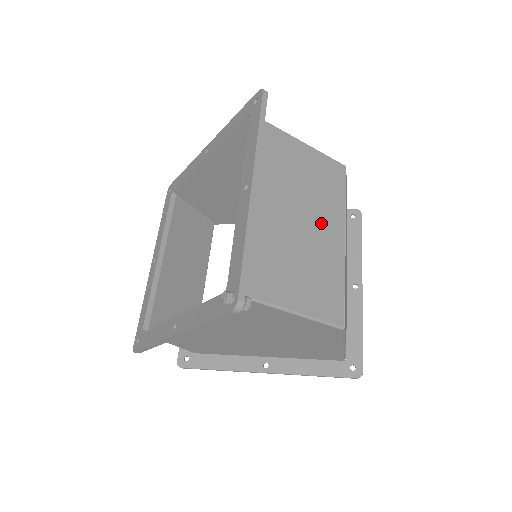
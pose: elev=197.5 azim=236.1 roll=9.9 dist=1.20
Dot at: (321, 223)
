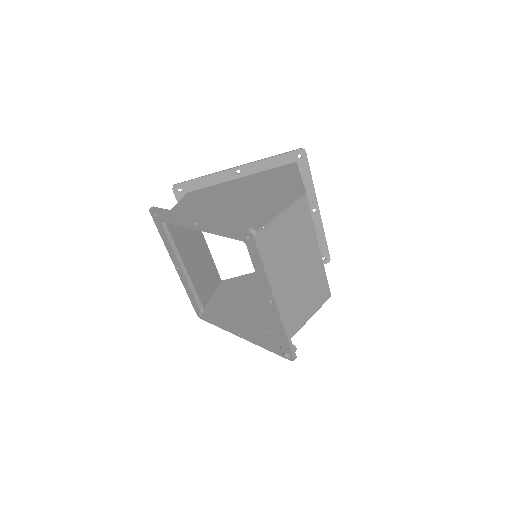
Dot at: (306, 257)
